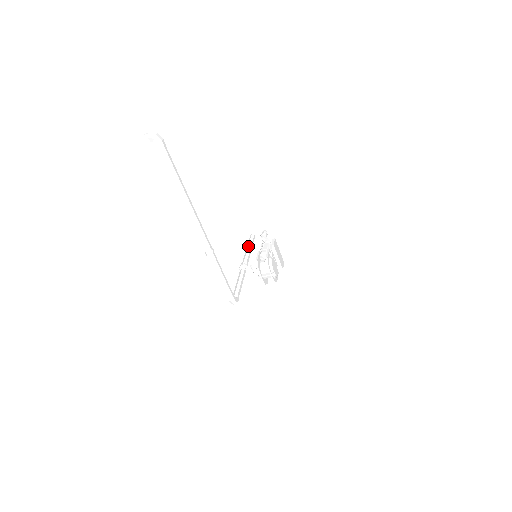
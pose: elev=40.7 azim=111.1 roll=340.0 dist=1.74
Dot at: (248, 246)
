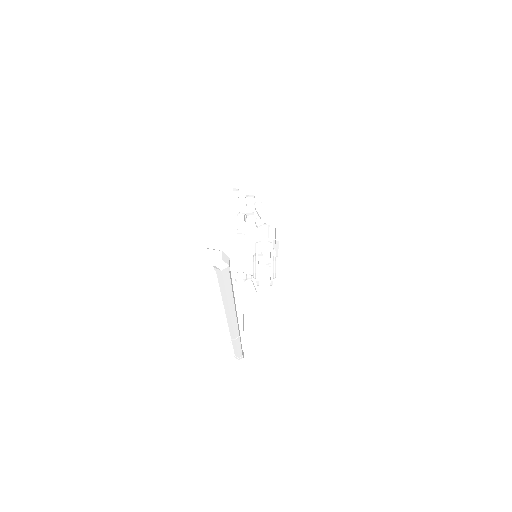
Dot at: (241, 228)
